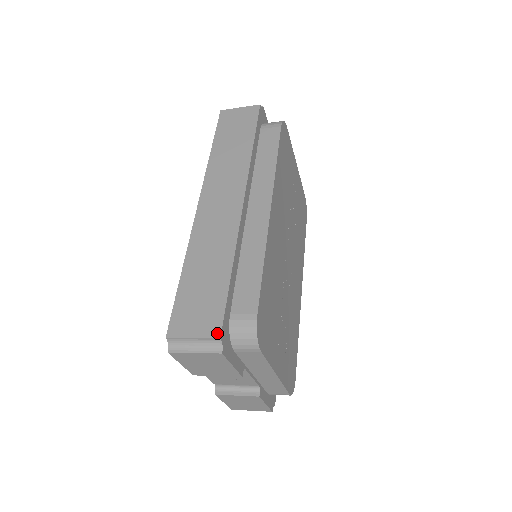
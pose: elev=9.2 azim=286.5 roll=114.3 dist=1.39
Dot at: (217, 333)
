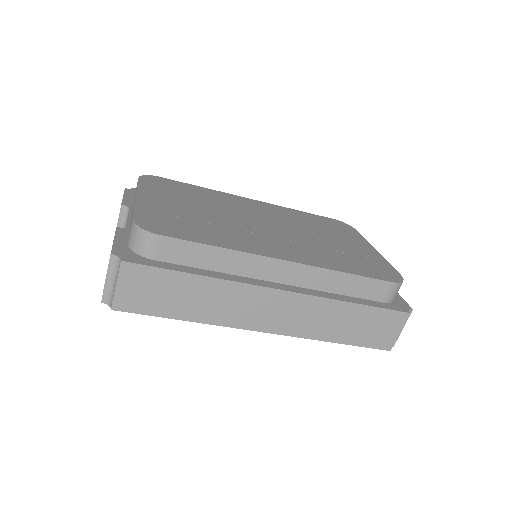
Dot at: occluded
